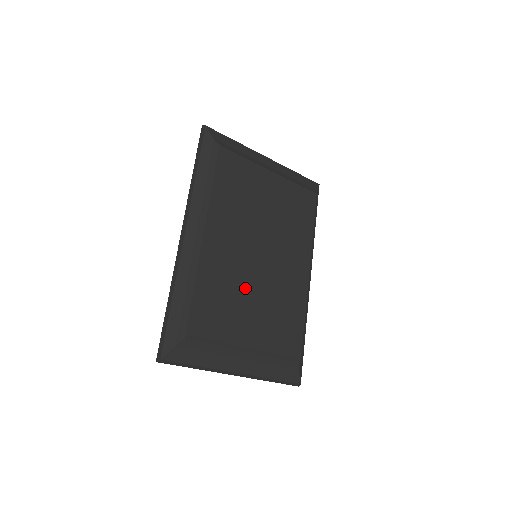
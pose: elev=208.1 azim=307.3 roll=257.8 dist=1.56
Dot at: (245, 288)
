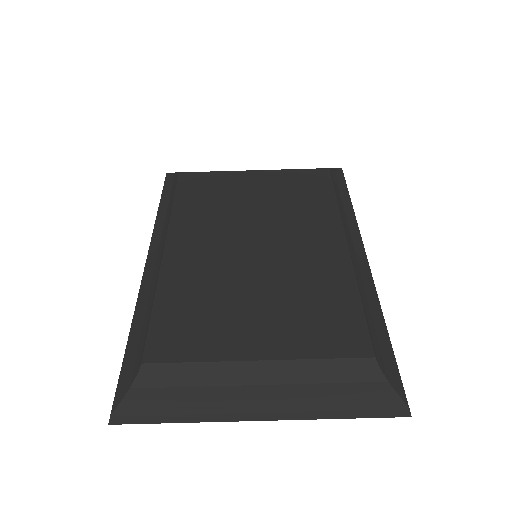
Dot at: (234, 287)
